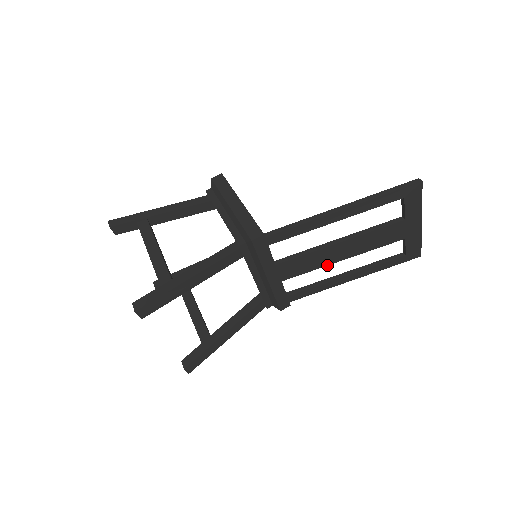
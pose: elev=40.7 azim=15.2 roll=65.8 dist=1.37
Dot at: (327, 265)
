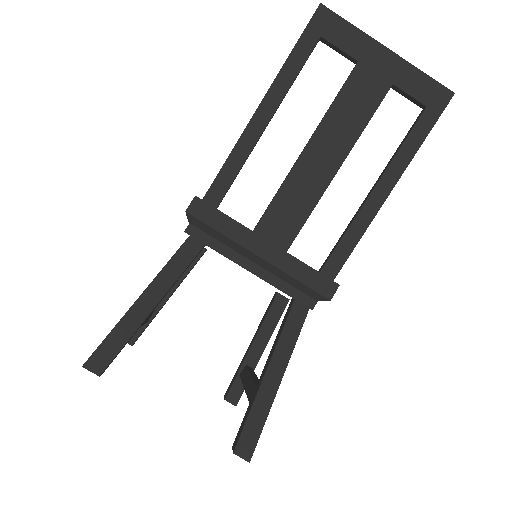
Dot at: (324, 191)
